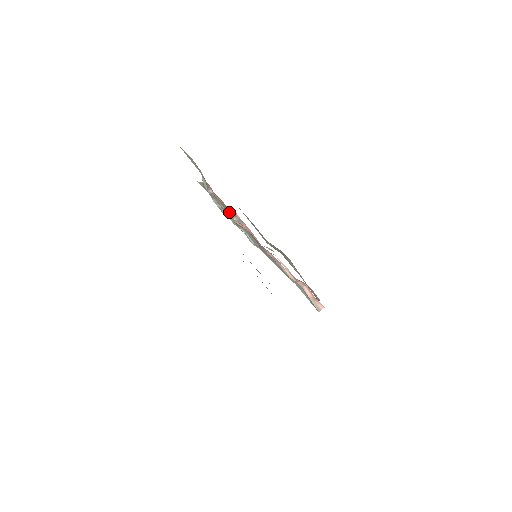
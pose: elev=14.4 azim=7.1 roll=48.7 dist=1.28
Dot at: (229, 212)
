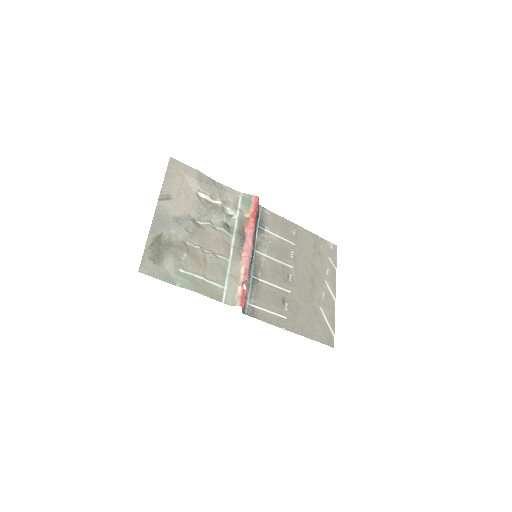
Dot at: (207, 218)
